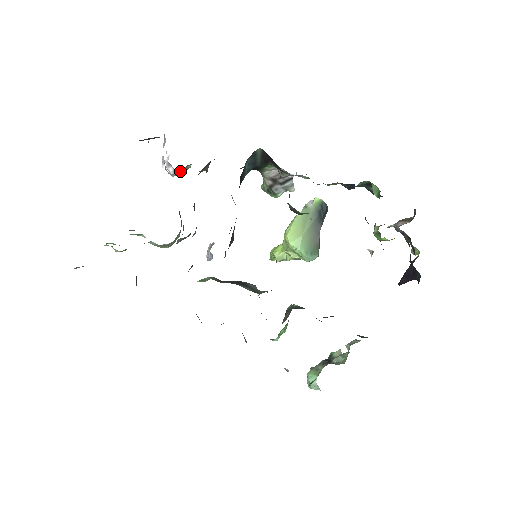
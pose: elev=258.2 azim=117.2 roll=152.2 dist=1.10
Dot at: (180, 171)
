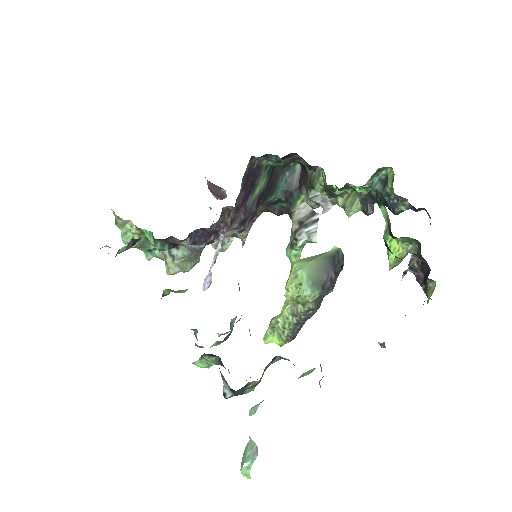
Dot at: occluded
